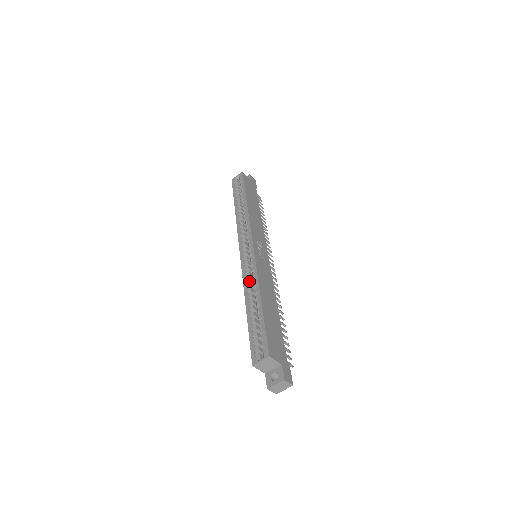
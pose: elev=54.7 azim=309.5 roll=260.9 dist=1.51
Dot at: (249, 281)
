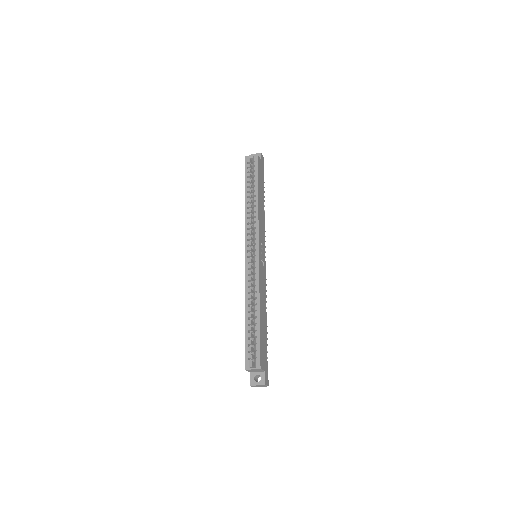
Dot at: (250, 286)
